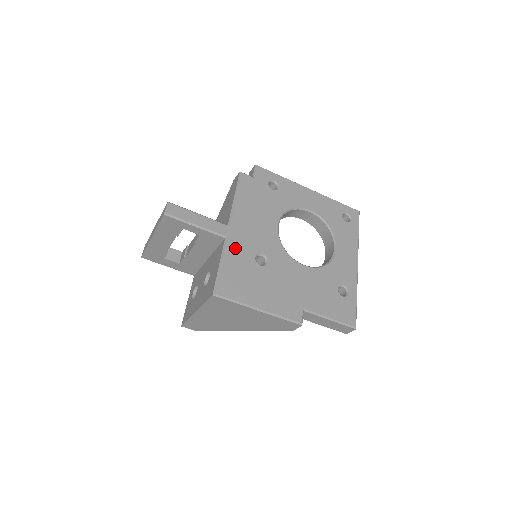
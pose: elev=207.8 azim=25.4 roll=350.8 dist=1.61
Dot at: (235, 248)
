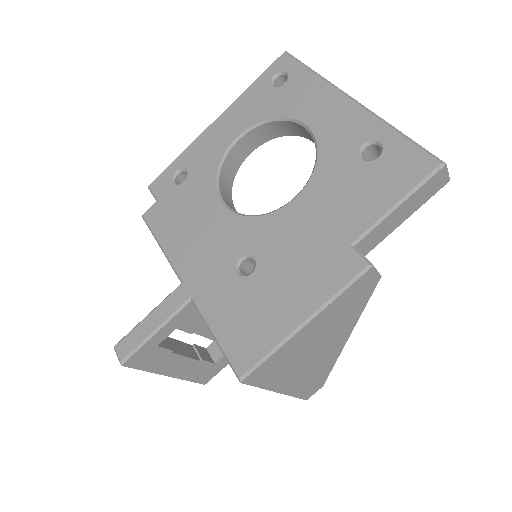
Dot at: (209, 296)
